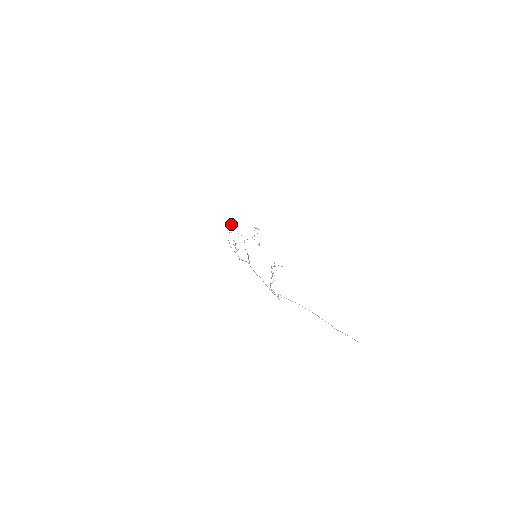
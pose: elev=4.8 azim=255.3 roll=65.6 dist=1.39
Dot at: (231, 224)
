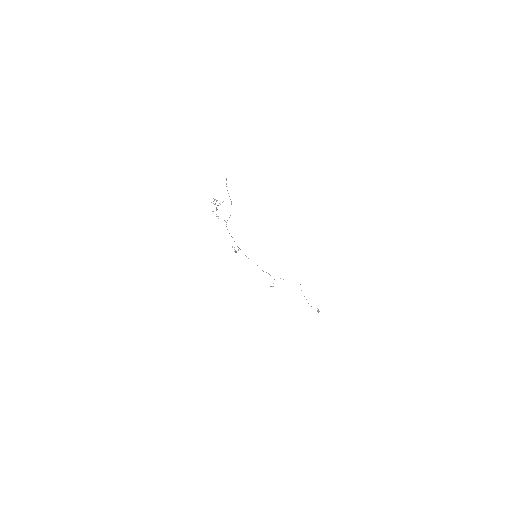
Dot at: occluded
